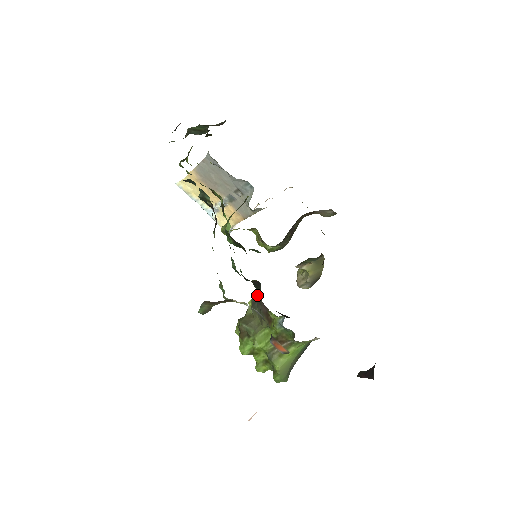
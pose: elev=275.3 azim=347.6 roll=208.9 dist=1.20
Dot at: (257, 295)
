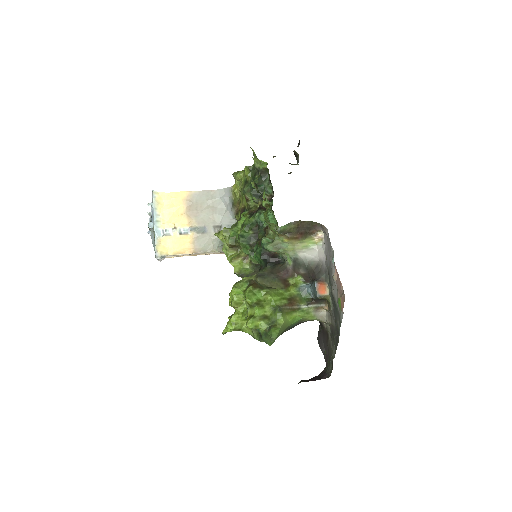
Dot at: (269, 270)
